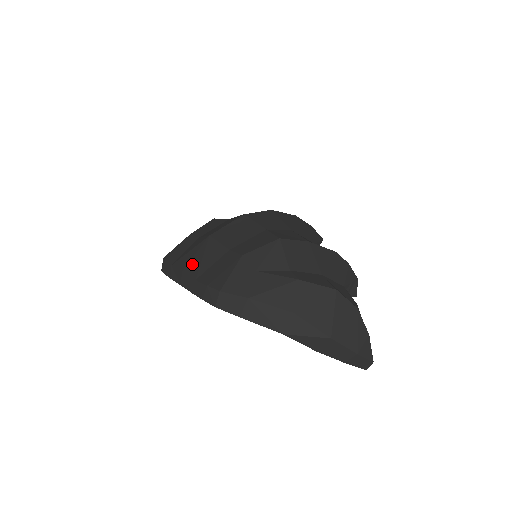
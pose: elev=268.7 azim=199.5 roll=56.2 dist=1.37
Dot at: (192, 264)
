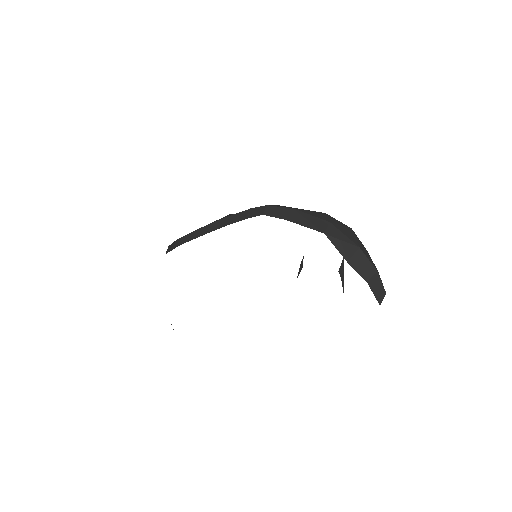
Dot at: (221, 218)
